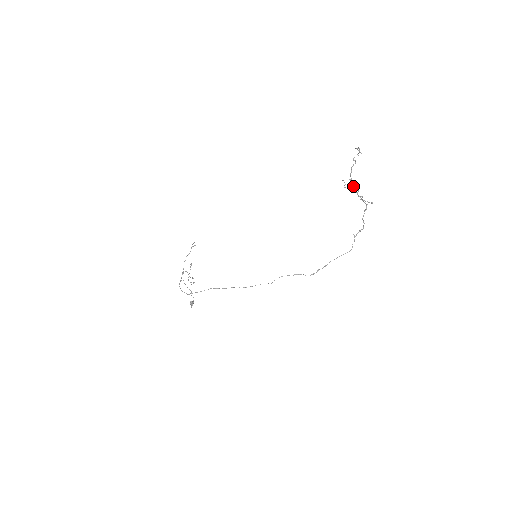
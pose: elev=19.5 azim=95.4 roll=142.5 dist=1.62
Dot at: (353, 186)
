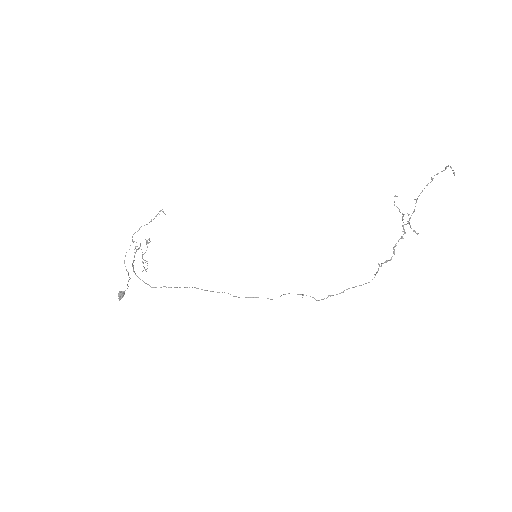
Dot at: occluded
